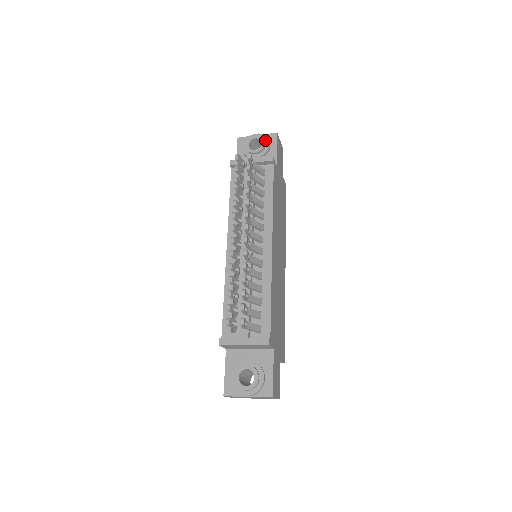
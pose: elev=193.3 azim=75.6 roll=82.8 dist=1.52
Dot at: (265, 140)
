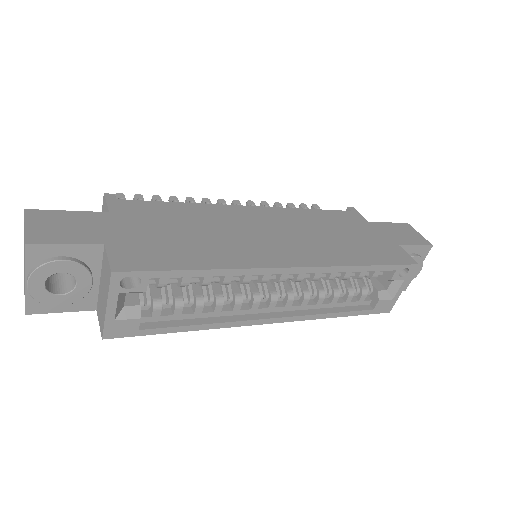
Dot at: occluded
